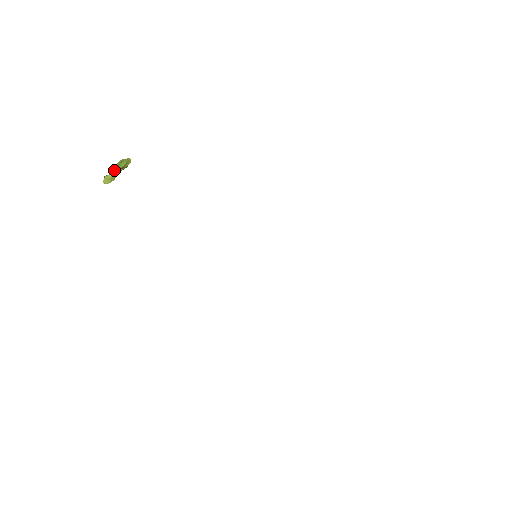
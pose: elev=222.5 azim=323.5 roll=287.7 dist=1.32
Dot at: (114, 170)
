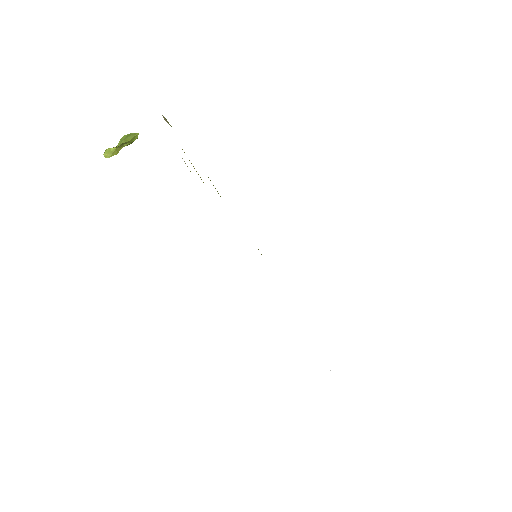
Dot at: (119, 143)
